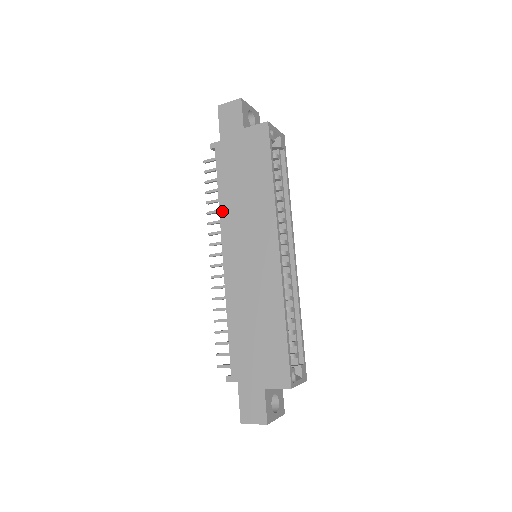
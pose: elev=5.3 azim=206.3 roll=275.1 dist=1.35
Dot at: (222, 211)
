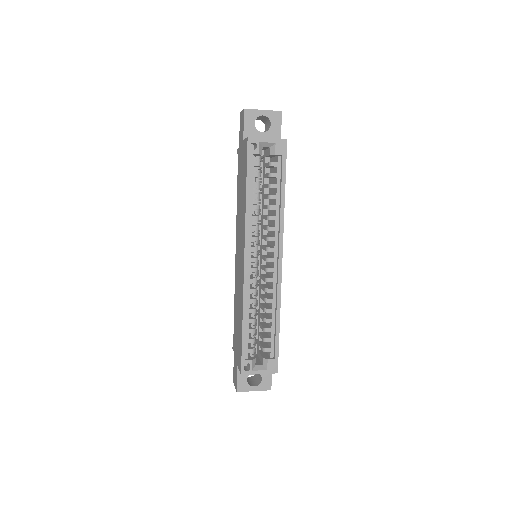
Dot at: (237, 213)
